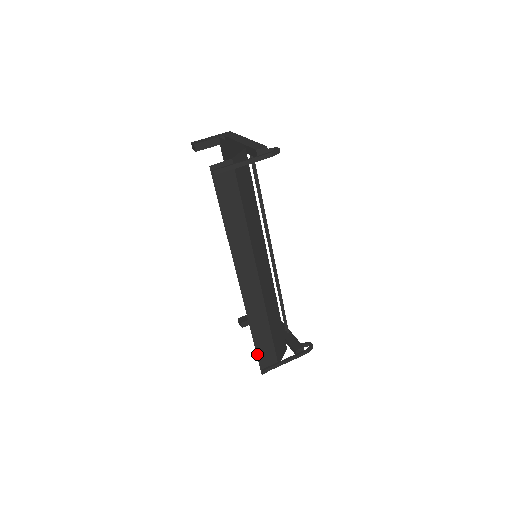
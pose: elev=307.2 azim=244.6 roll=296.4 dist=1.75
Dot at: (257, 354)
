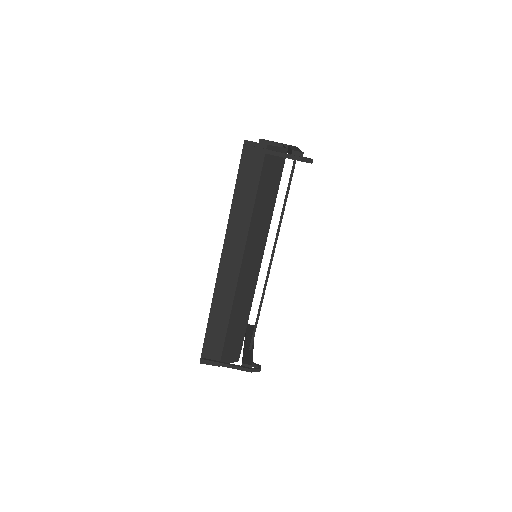
Dot at: (205, 339)
